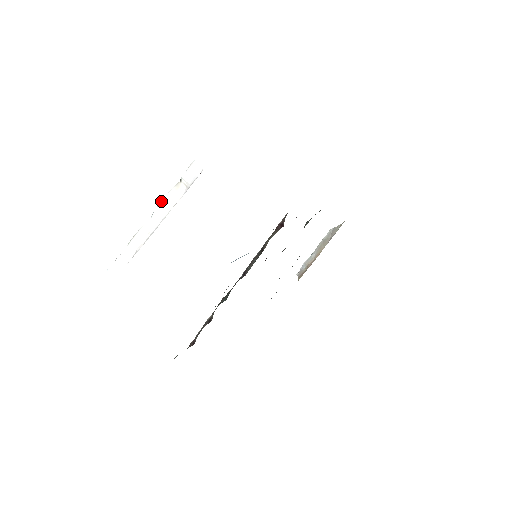
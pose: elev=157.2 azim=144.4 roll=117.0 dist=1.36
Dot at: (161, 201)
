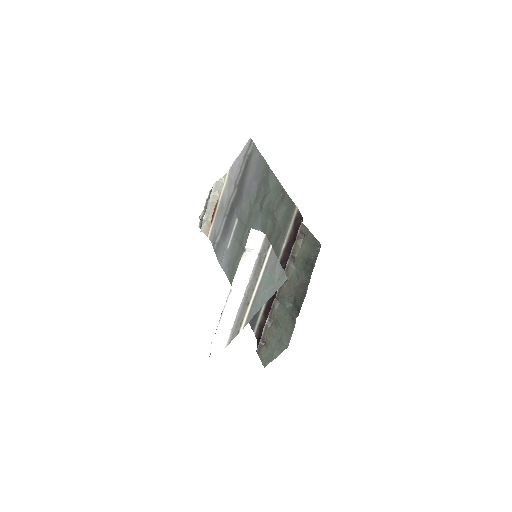
Dot at: (235, 275)
